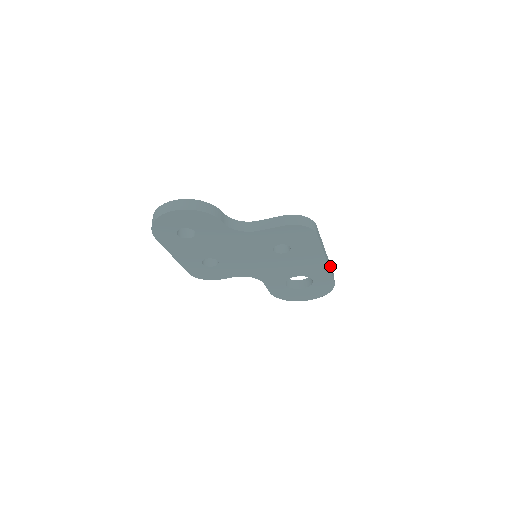
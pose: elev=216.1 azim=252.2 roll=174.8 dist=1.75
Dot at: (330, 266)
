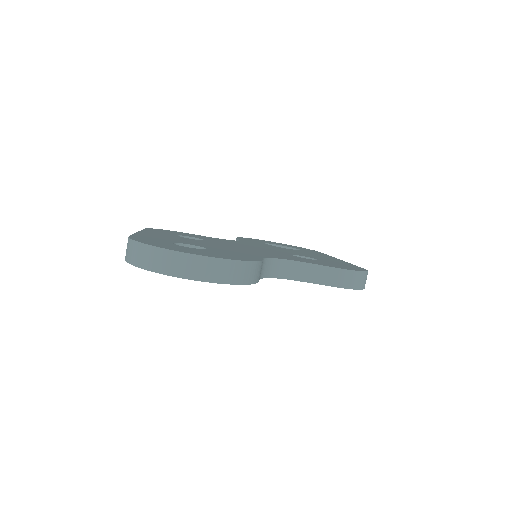
Dot at: occluded
